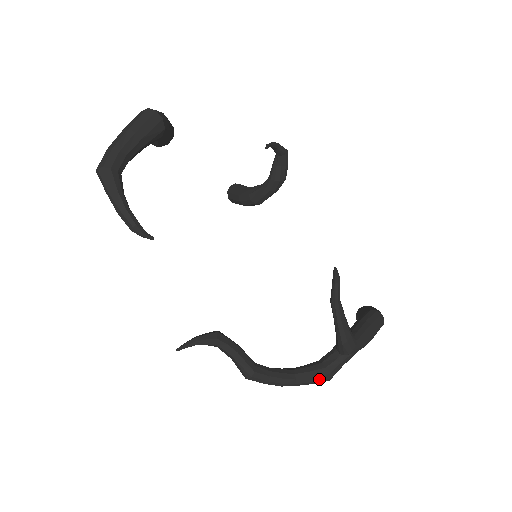
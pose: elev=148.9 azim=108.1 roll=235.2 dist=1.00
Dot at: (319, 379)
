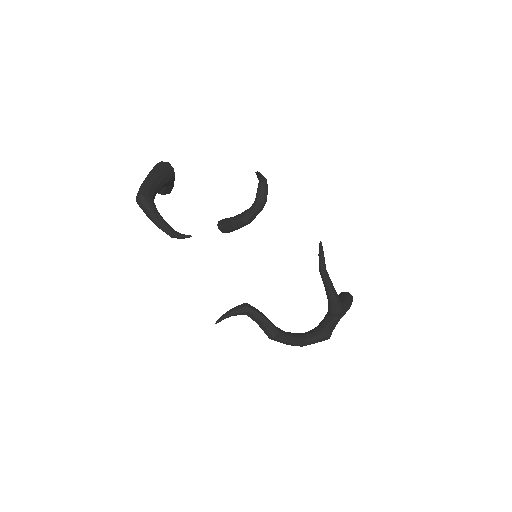
Dot at: (322, 337)
